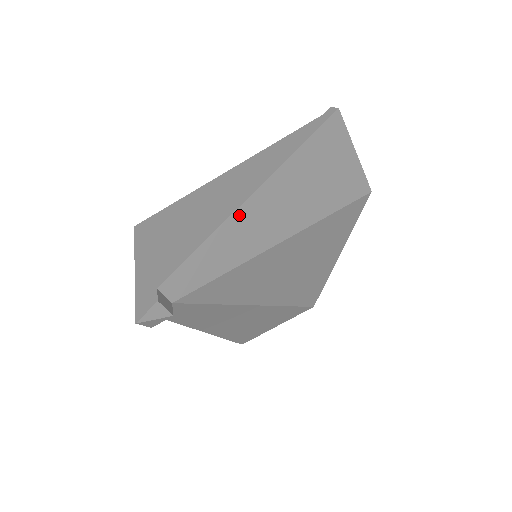
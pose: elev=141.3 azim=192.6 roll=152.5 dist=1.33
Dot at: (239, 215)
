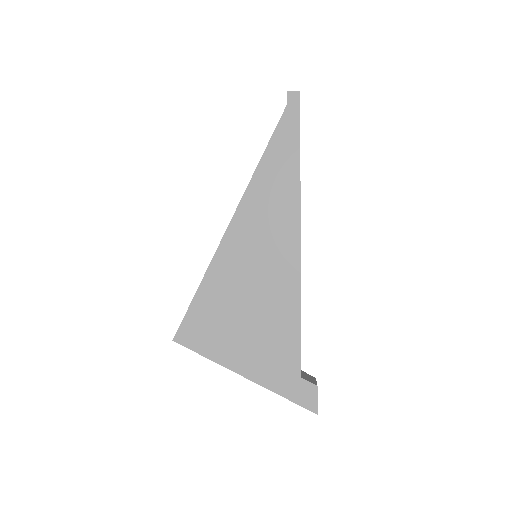
Dot at: (300, 264)
